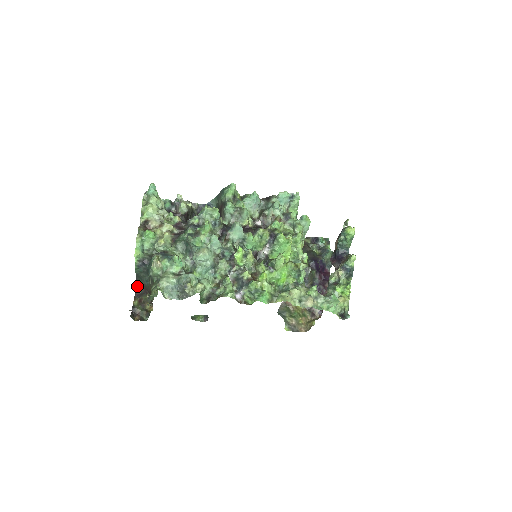
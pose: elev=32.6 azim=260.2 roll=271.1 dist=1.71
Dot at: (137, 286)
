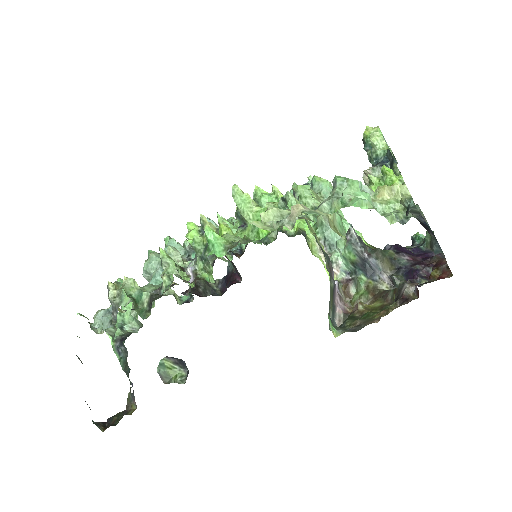
Dot at: (134, 398)
